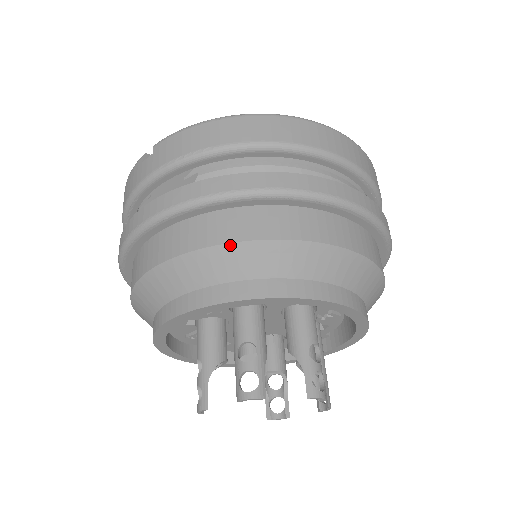
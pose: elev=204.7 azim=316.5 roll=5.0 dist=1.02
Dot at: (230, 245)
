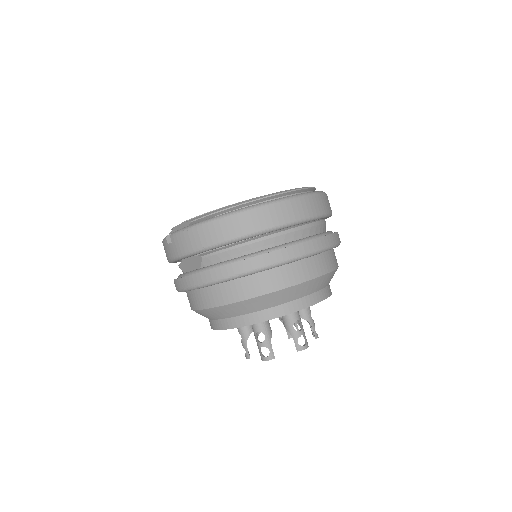
Dot at: (231, 304)
